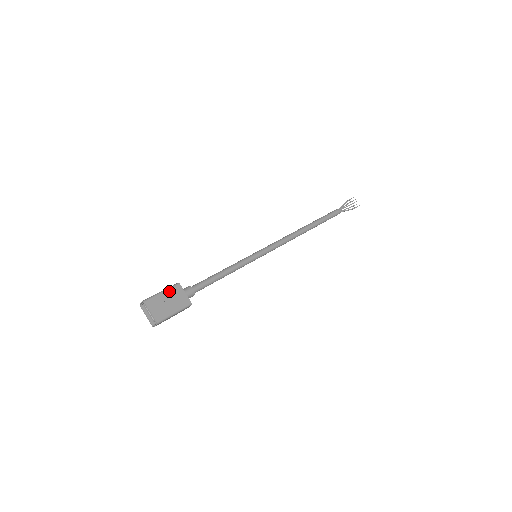
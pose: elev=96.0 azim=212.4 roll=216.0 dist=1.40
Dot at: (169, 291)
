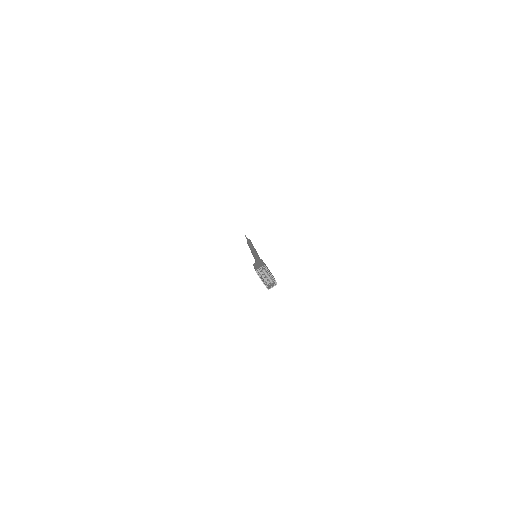
Dot at: (264, 263)
